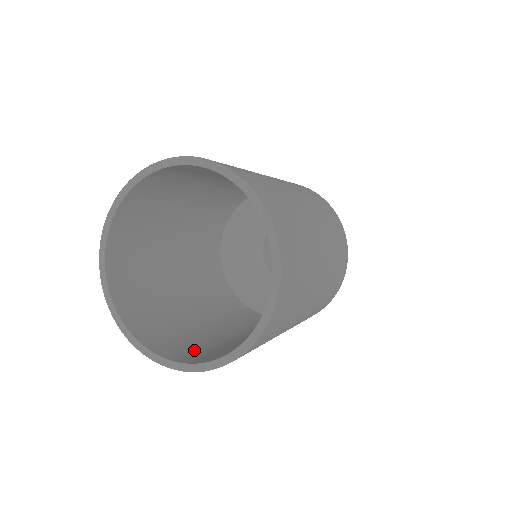
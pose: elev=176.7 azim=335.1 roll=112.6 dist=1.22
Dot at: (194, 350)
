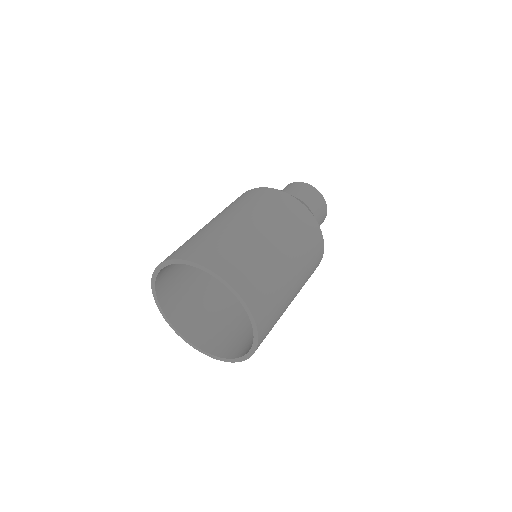
Dot at: (217, 336)
